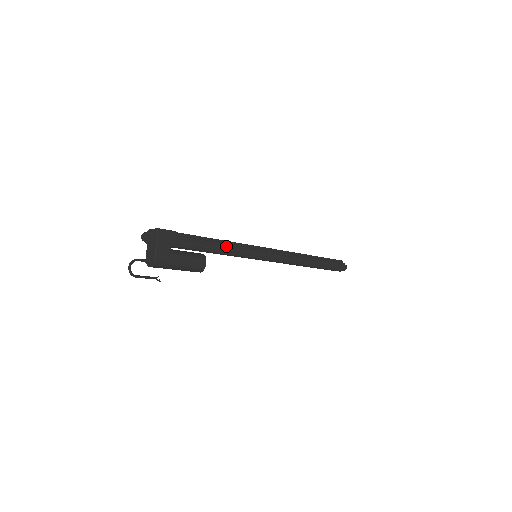
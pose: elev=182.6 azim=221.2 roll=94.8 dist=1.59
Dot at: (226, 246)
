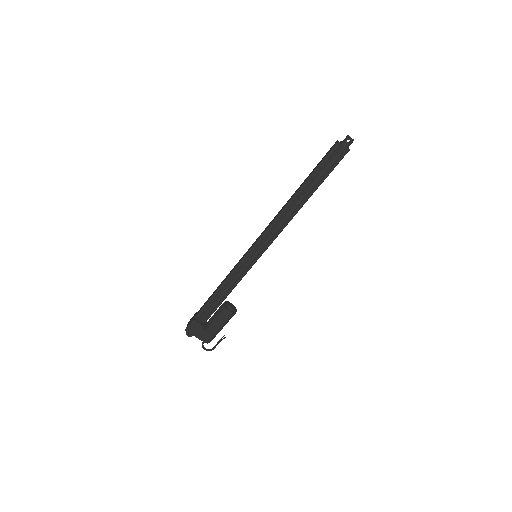
Dot at: (228, 285)
